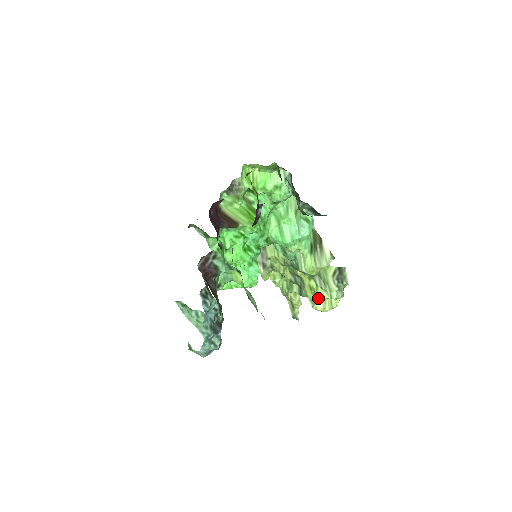
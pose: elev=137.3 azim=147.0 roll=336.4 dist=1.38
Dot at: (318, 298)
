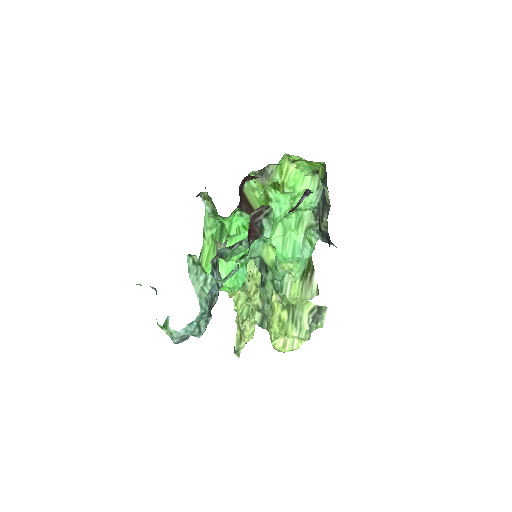
Dot at: (286, 332)
